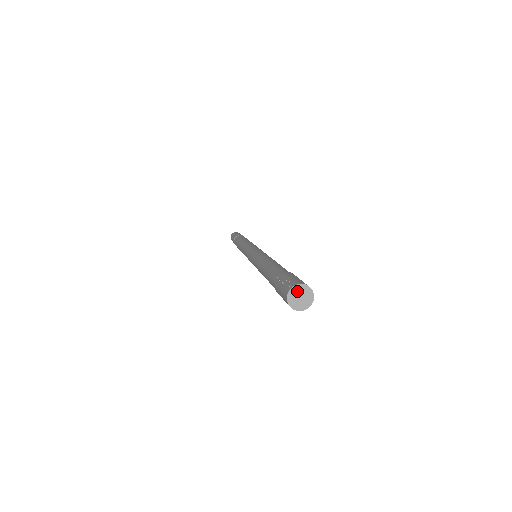
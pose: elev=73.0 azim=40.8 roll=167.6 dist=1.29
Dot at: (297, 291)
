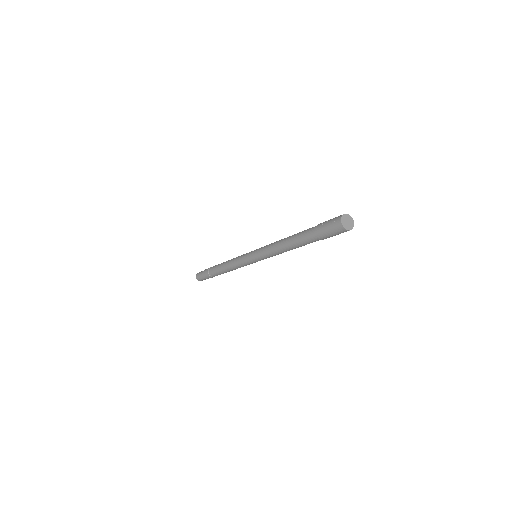
Dot at: (345, 219)
